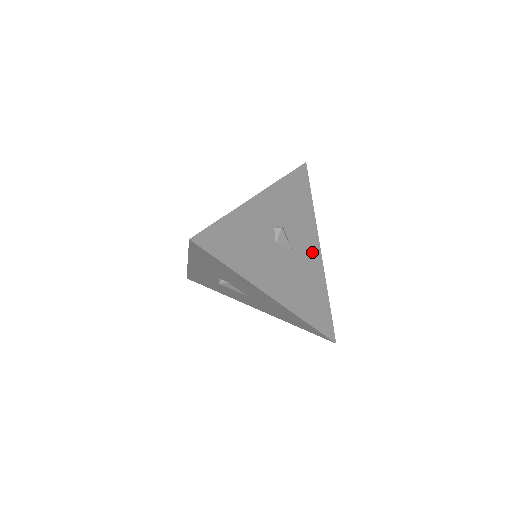
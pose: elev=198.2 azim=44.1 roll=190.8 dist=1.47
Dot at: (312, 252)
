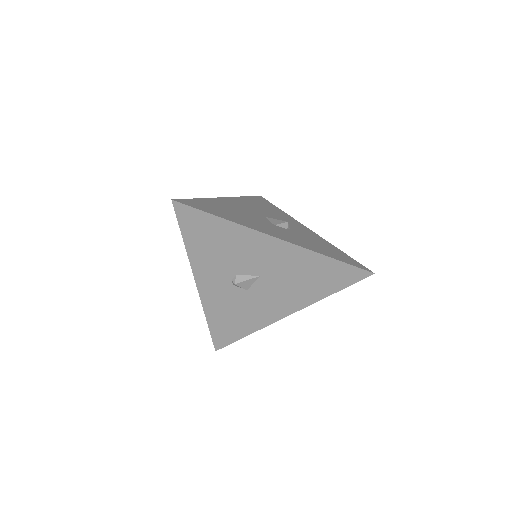
Dot at: (275, 252)
